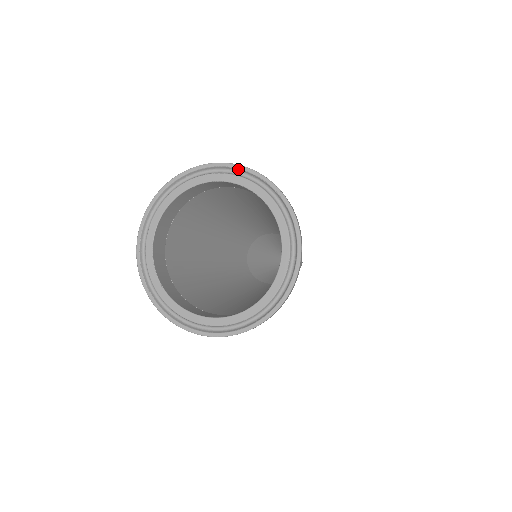
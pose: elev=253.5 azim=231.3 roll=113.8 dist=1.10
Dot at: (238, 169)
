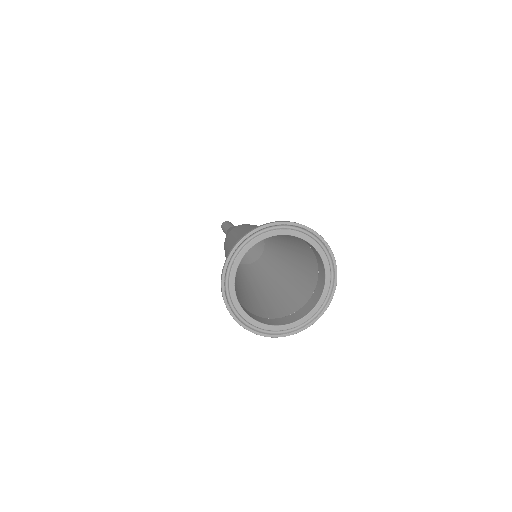
Dot at: (308, 230)
